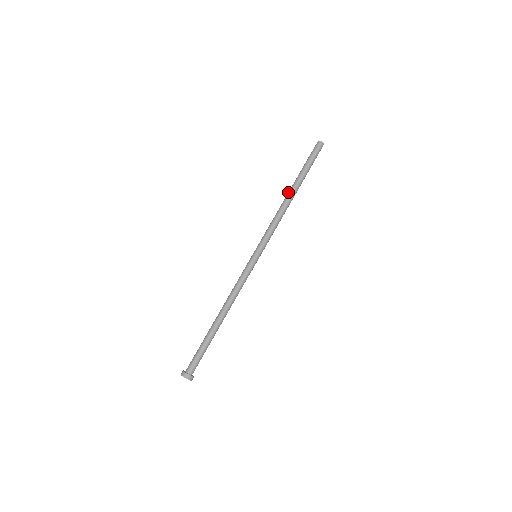
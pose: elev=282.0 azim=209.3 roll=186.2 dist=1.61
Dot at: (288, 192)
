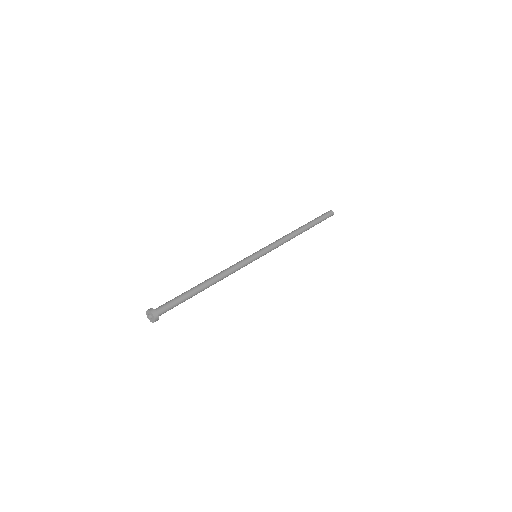
Dot at: occluded
